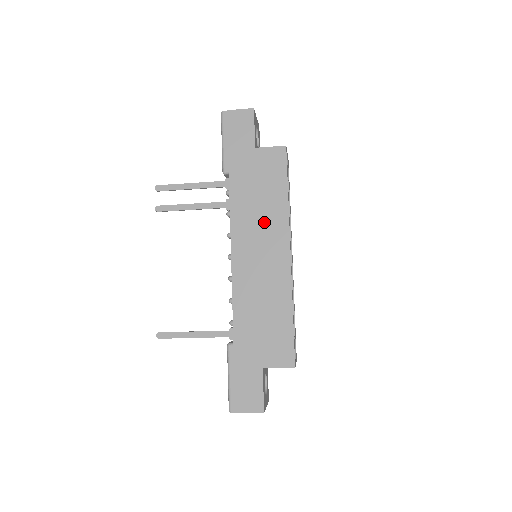
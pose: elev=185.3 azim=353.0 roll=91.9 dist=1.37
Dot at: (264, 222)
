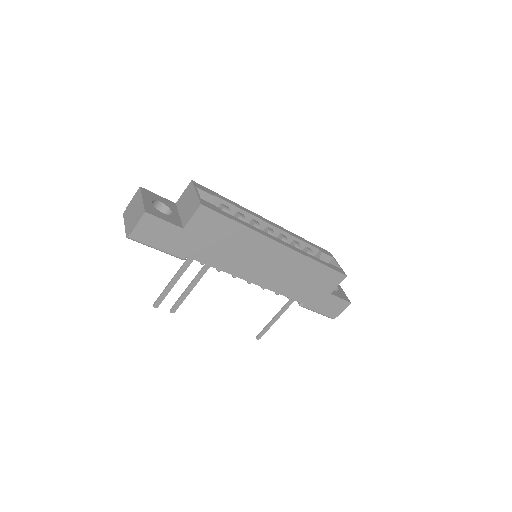
Dot at: (247, 251)
